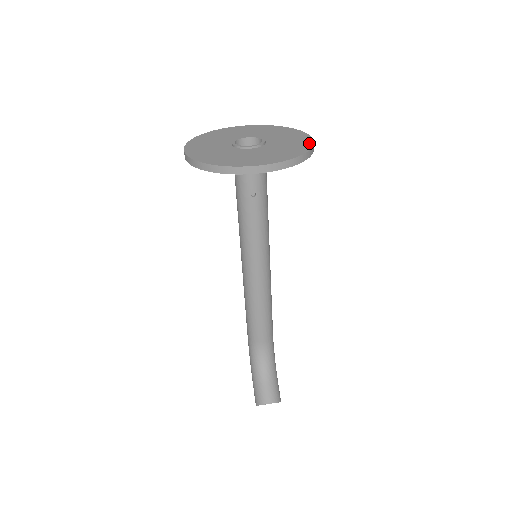
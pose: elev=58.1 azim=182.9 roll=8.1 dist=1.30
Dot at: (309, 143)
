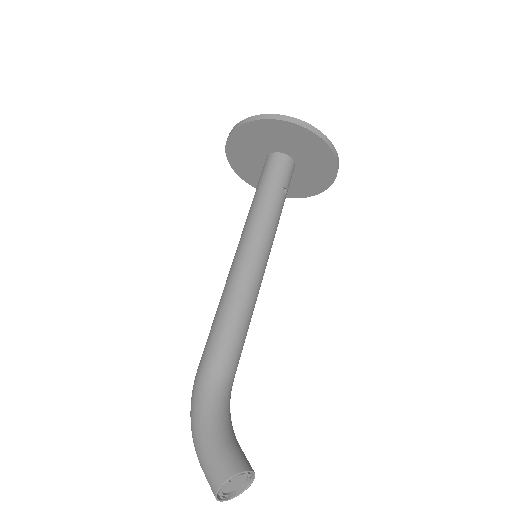
Dot at: occluded
